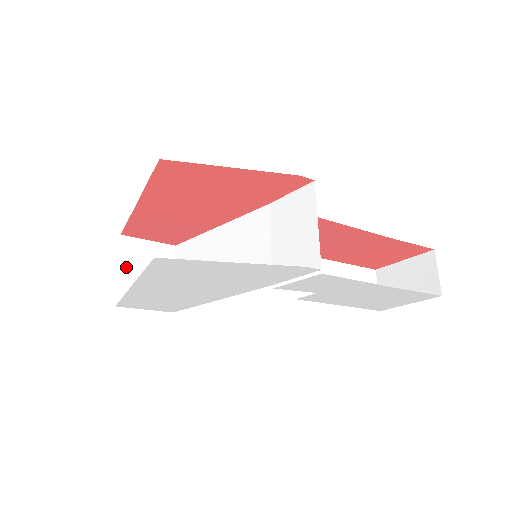
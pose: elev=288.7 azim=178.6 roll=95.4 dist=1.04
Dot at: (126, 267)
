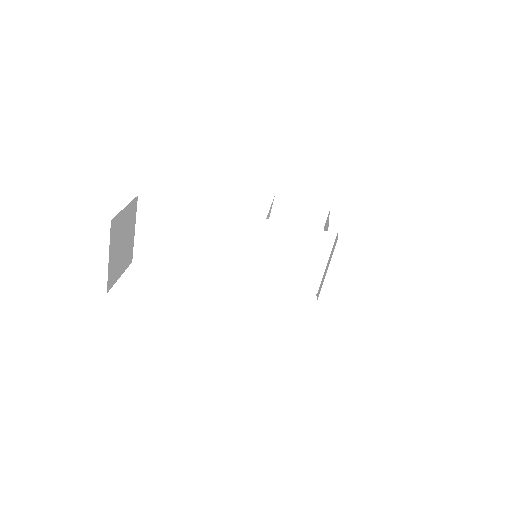
Dot at: (113, 251)
